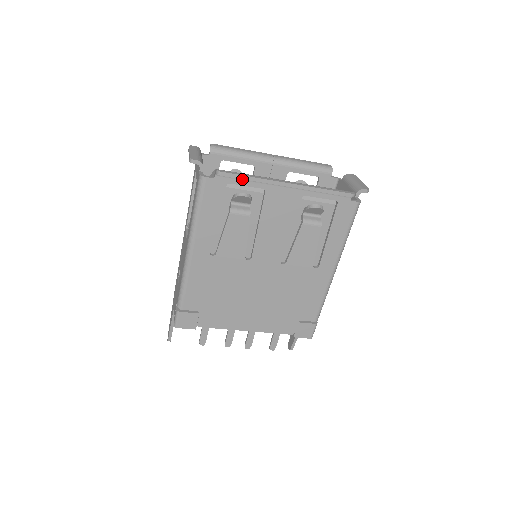
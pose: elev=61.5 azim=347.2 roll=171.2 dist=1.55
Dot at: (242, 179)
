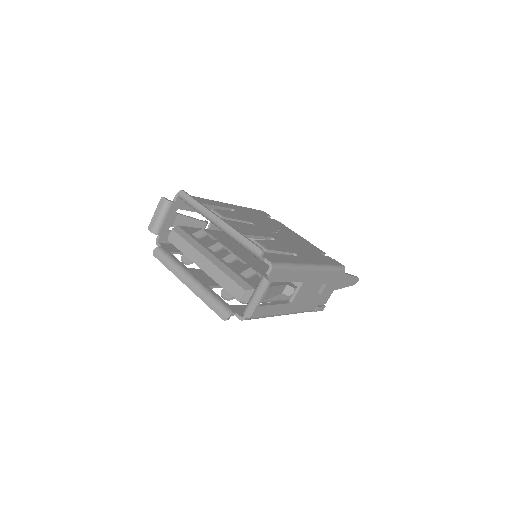
Dot at: (171, 260)
